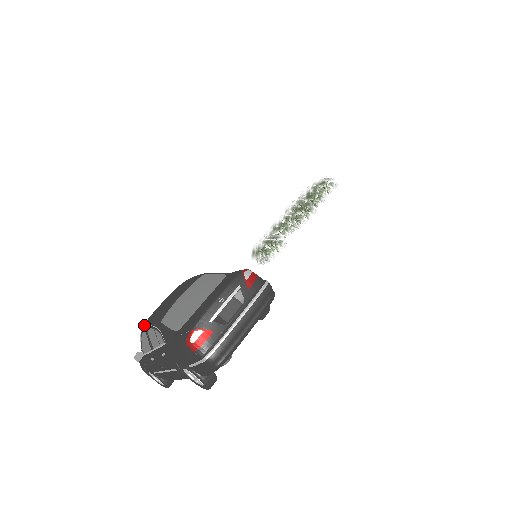
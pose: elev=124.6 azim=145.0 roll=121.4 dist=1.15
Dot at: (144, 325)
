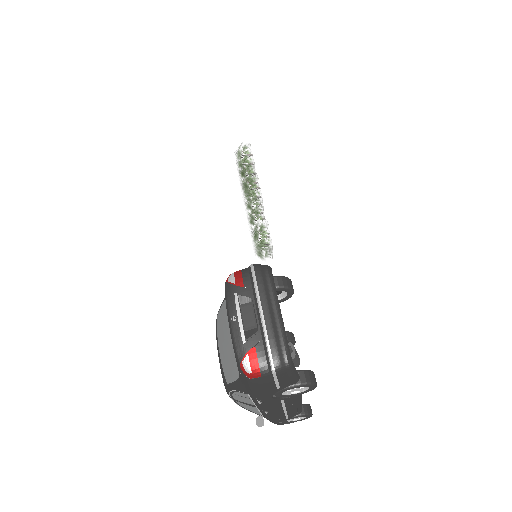
Dot at: occluded
